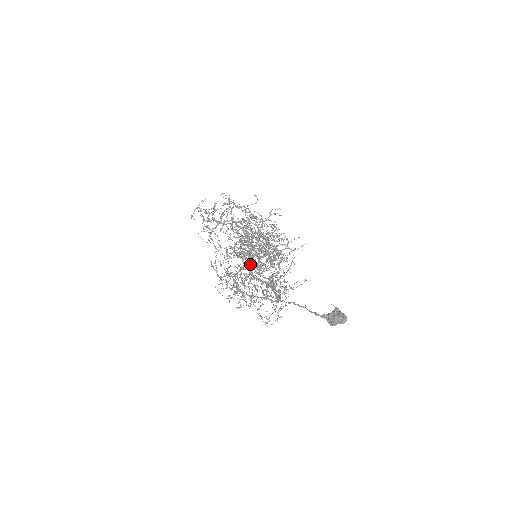
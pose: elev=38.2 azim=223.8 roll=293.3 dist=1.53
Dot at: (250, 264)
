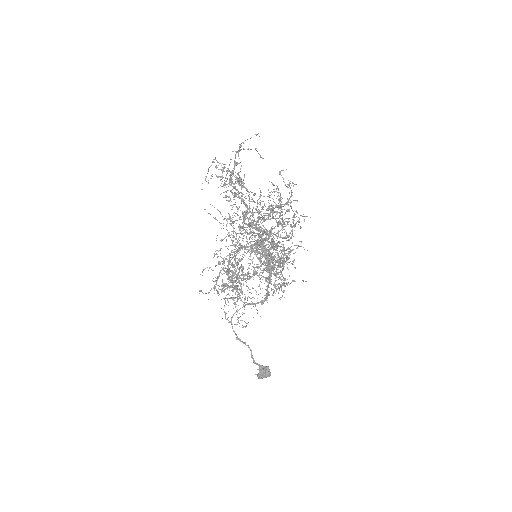
Dot at: (255, 252)
